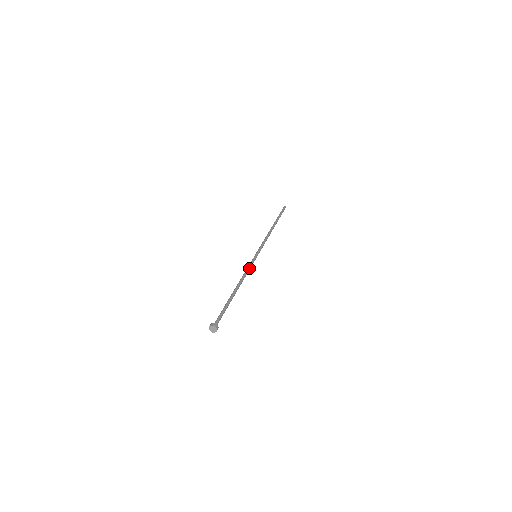
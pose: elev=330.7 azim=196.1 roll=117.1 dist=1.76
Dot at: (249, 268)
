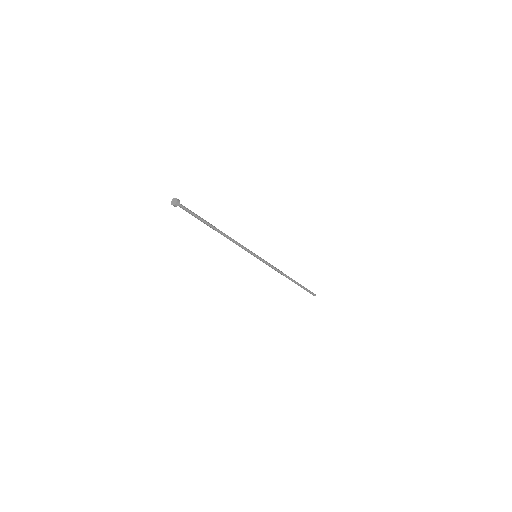
Dot at: (242, 245)
